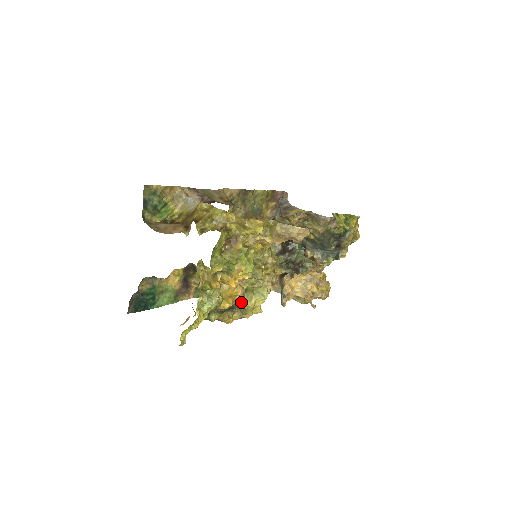
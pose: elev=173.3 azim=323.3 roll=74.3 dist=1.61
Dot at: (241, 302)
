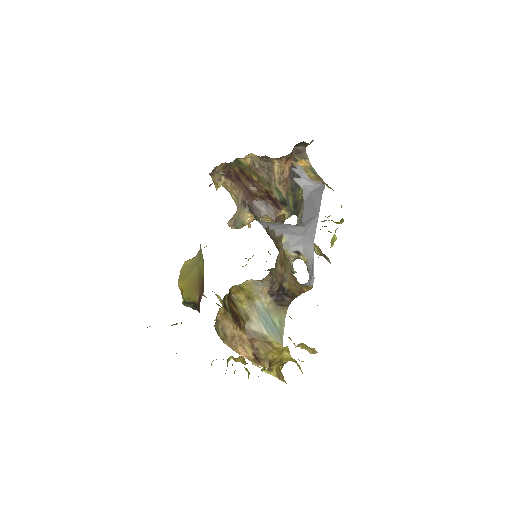
Dot at: occluded
